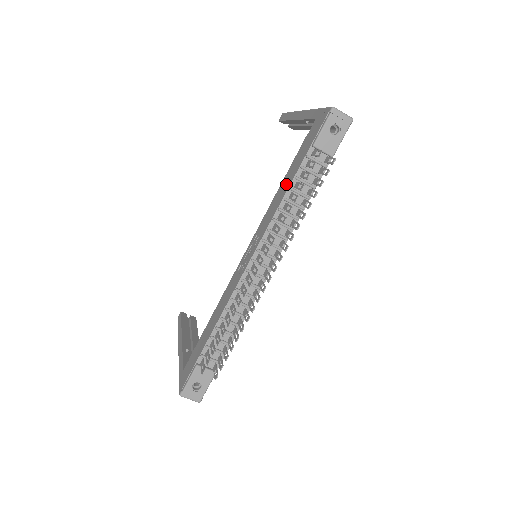
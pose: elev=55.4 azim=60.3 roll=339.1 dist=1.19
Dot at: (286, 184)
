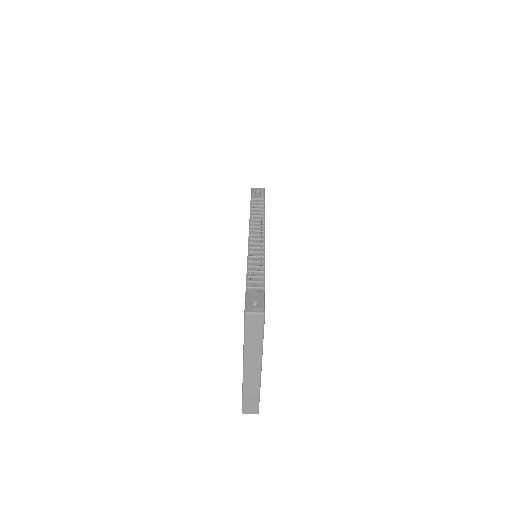
Dot at: occluded
